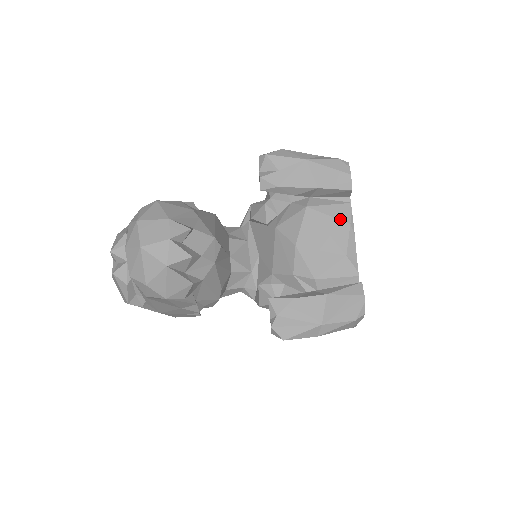
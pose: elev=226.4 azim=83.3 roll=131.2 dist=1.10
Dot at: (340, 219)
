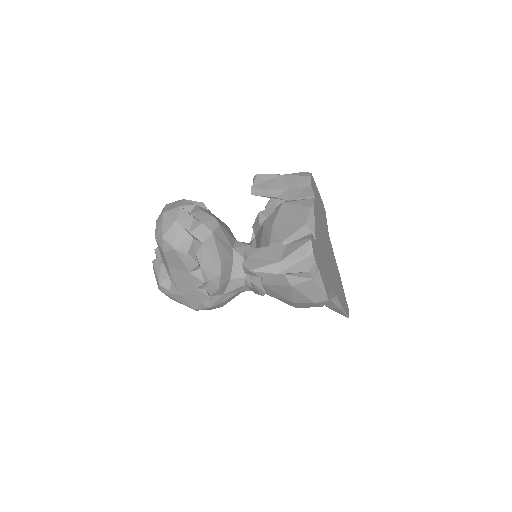
Dot at: (304, 206)
